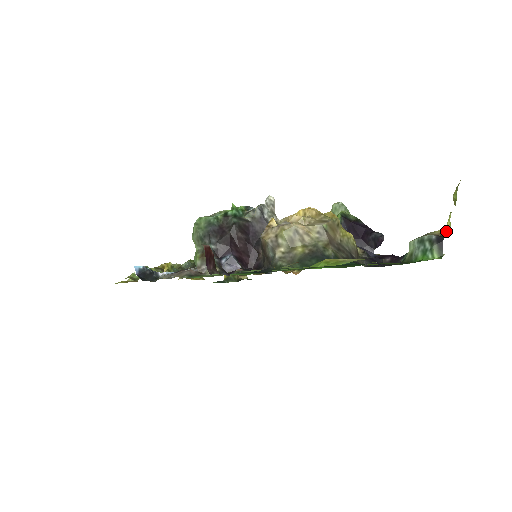
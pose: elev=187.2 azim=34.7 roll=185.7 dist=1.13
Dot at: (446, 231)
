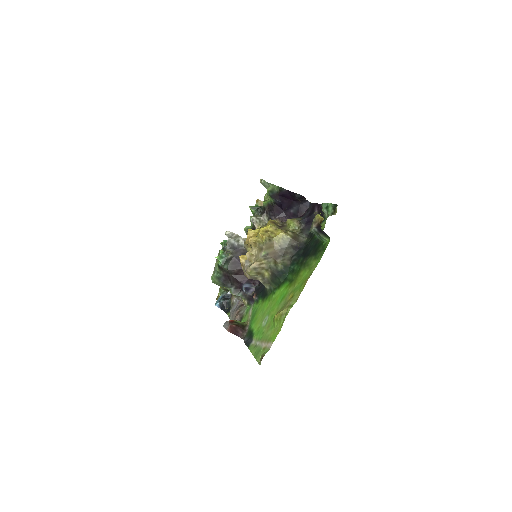
Dot at: (320, 216)
